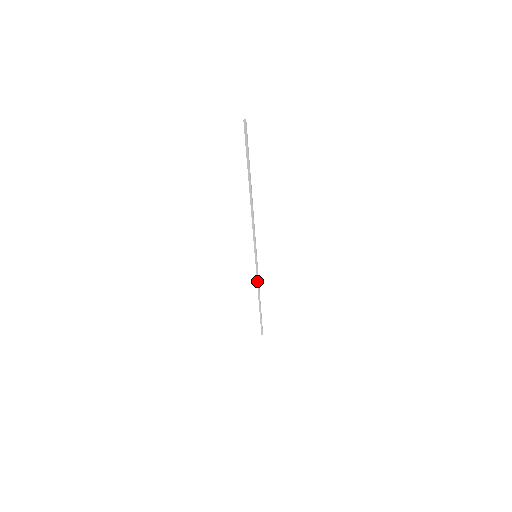
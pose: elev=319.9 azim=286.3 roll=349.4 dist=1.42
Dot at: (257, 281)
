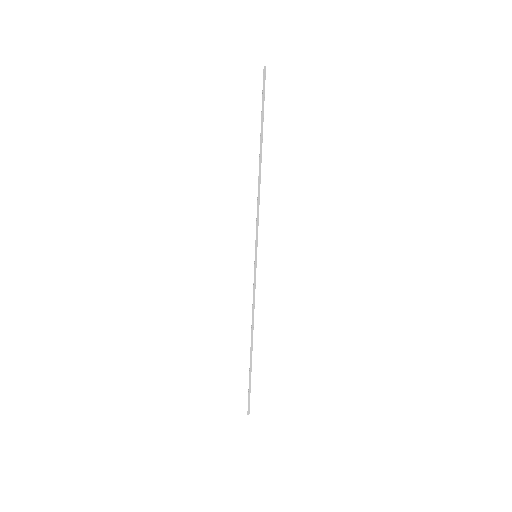
Dot at: (253, 301)
